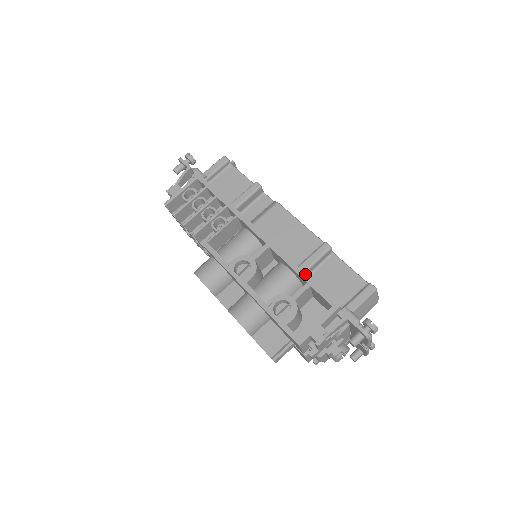
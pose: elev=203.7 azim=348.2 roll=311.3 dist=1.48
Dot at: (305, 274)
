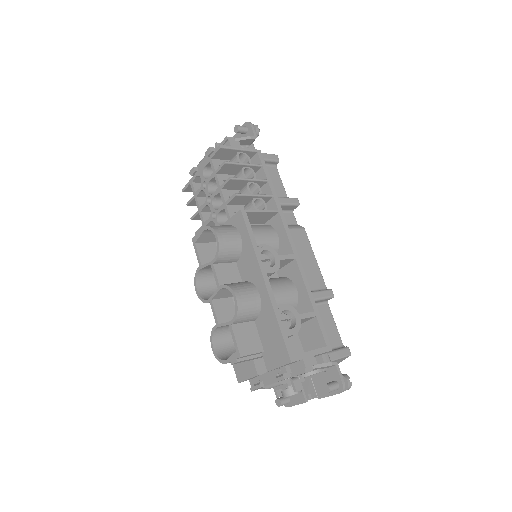
Dot at: (315, 303)
